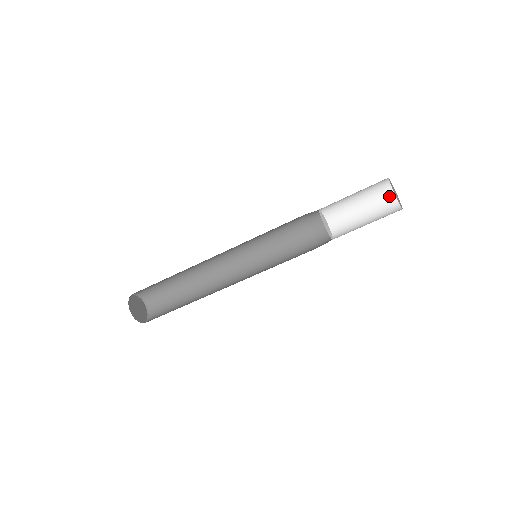
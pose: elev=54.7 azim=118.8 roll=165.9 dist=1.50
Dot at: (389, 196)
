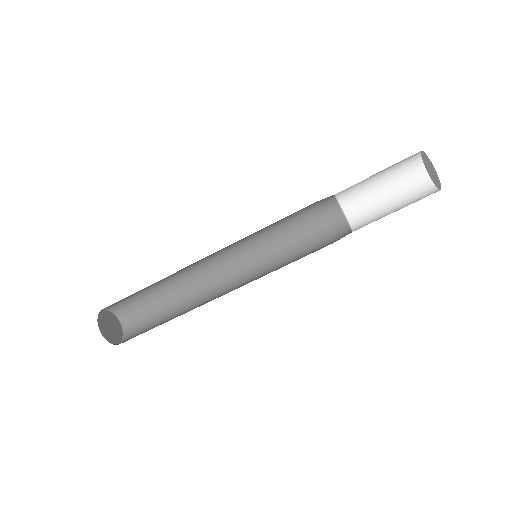
Dot at: (415, 161)
